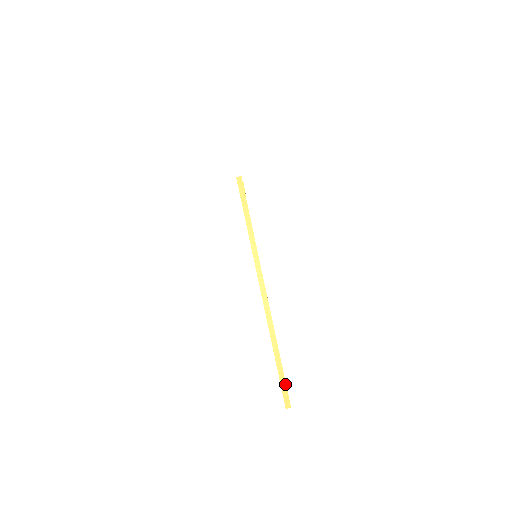
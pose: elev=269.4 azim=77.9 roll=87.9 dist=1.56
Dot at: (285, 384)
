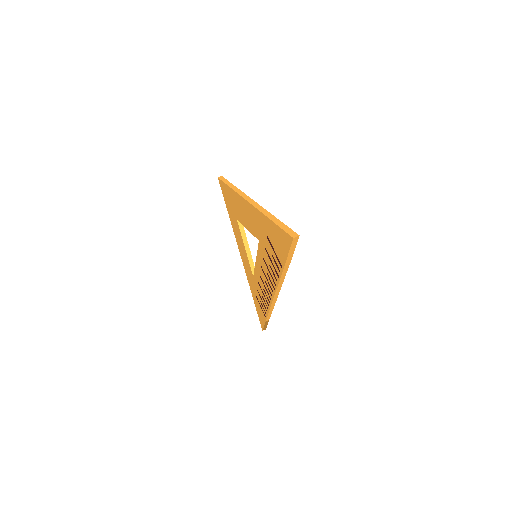
Dot at: (287, 227)
